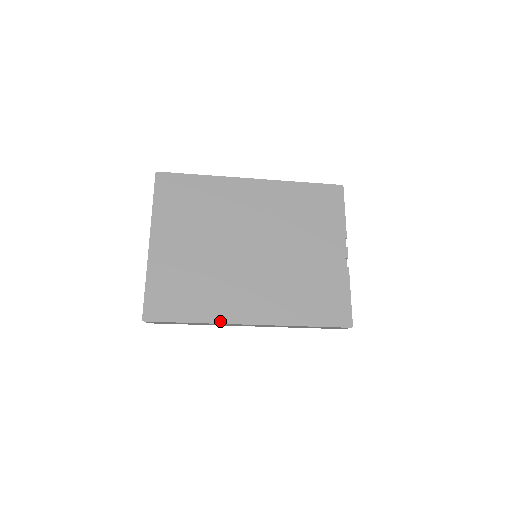
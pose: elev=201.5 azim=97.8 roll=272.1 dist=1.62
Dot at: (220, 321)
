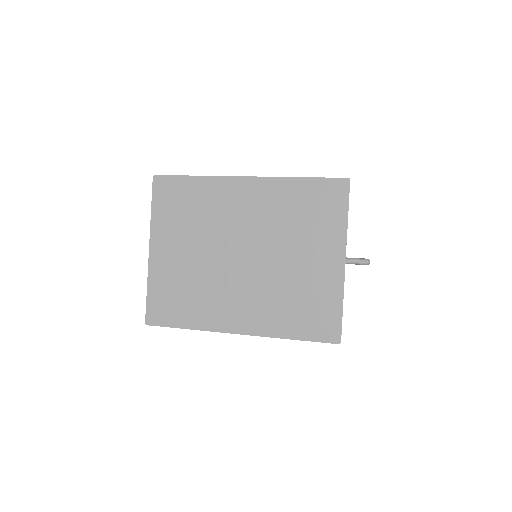
Dot at: (210, 329)
